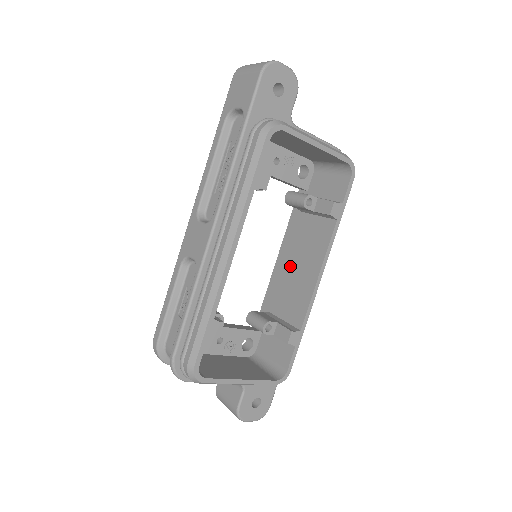
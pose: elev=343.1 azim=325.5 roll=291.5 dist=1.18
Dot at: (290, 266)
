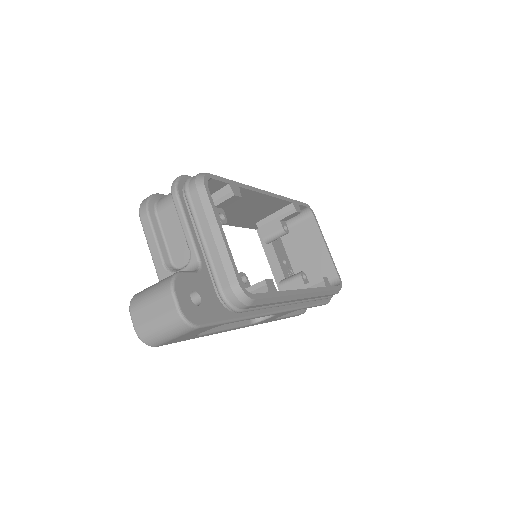
Dot at: occluded
